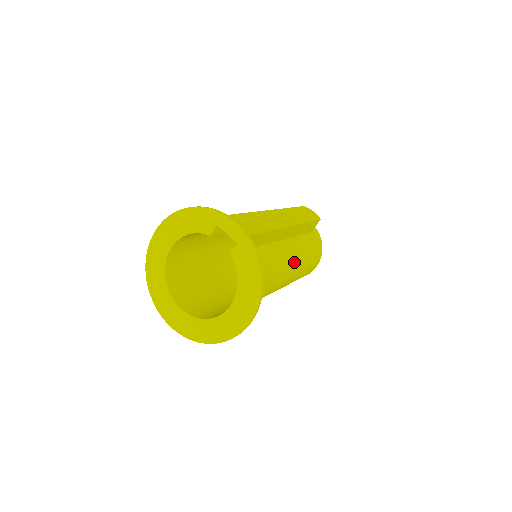
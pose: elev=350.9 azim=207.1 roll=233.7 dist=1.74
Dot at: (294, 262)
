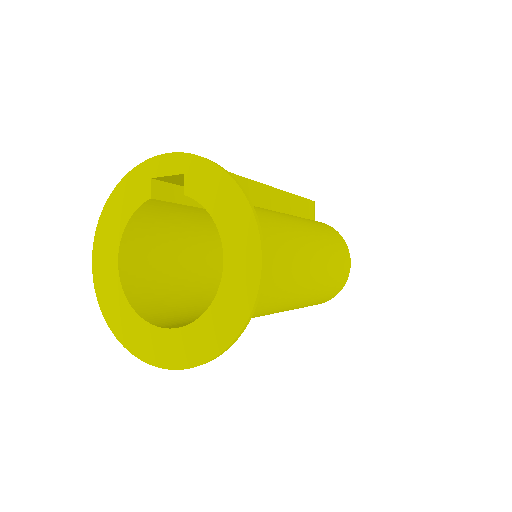
Dot at: (305, 233)
